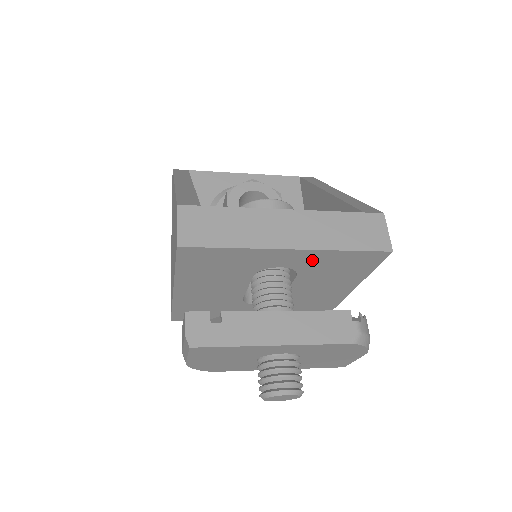
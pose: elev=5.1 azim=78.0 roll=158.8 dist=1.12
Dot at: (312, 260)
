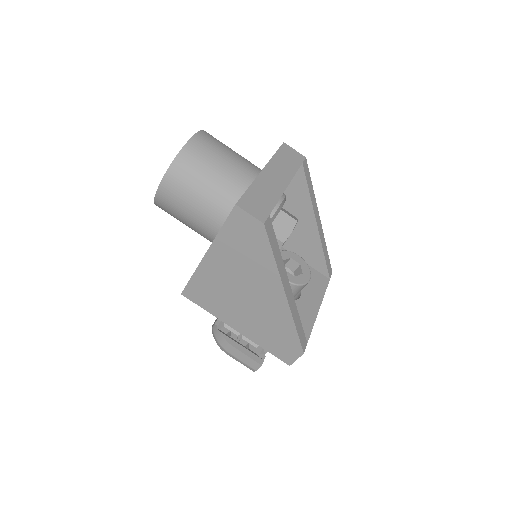
Dot at: occluded
